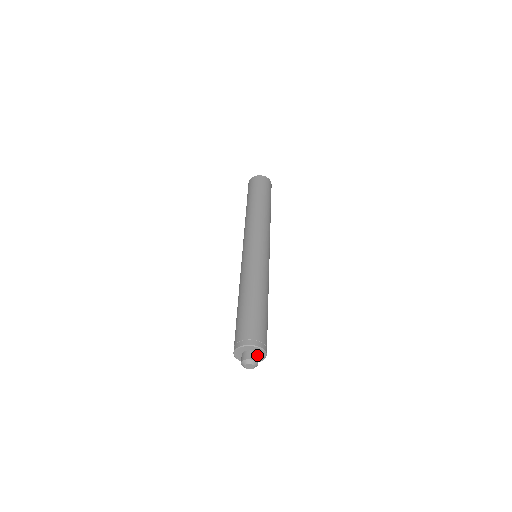
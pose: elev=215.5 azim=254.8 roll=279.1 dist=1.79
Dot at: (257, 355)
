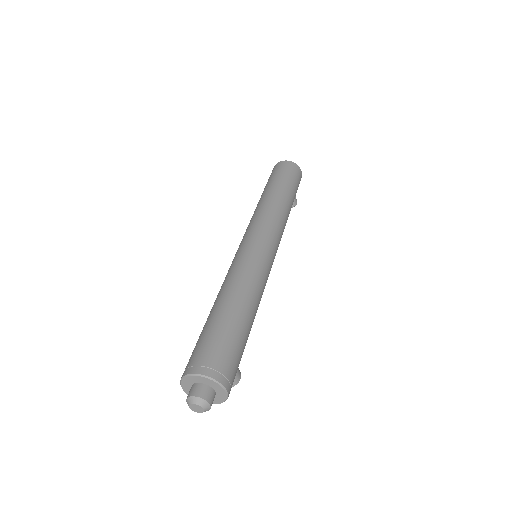
Dot at: (212, 392)
